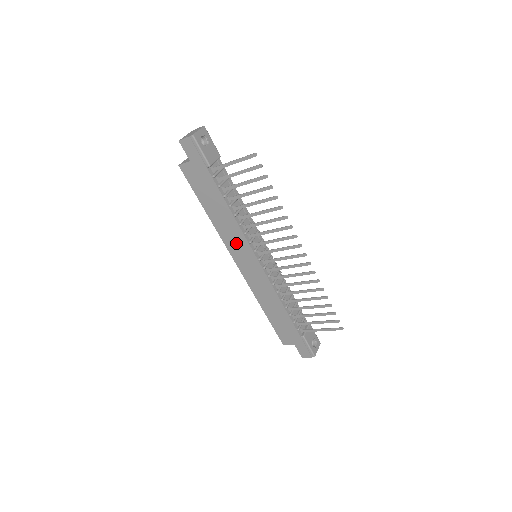
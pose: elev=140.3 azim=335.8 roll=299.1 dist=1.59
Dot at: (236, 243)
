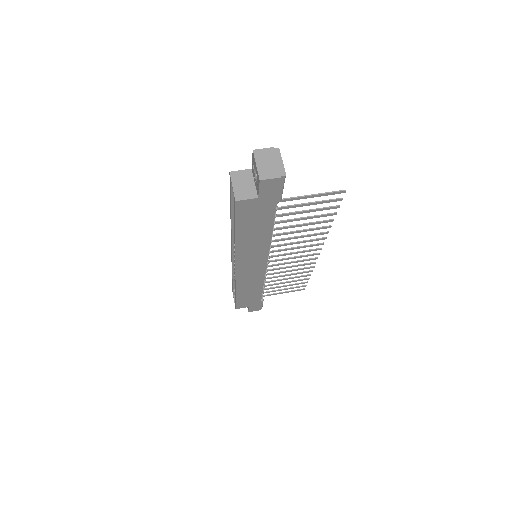
Dot at: (252, 256)
